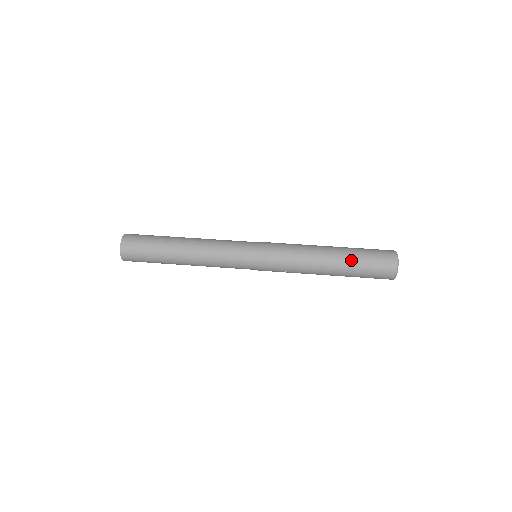
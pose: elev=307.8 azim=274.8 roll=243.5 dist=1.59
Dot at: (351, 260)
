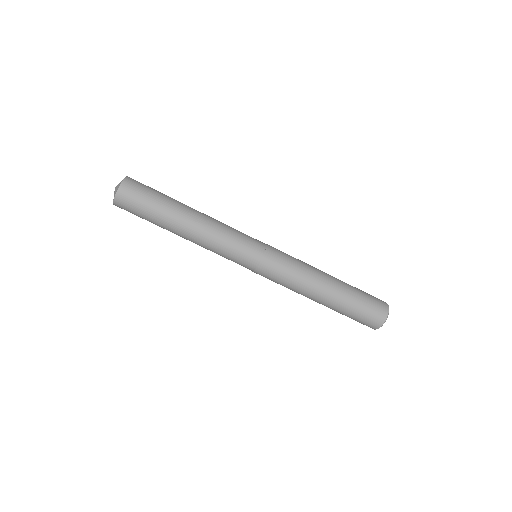
Dot at: (338, 310)
